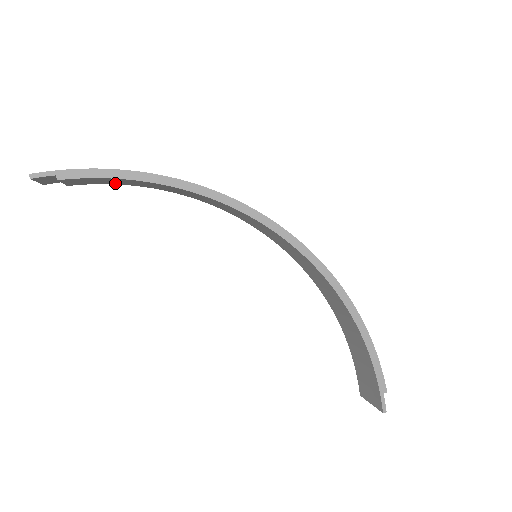
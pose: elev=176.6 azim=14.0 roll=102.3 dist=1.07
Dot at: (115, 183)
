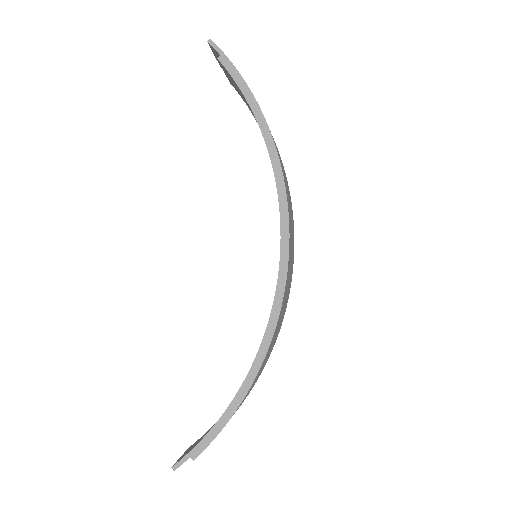
Dot at: occluded
